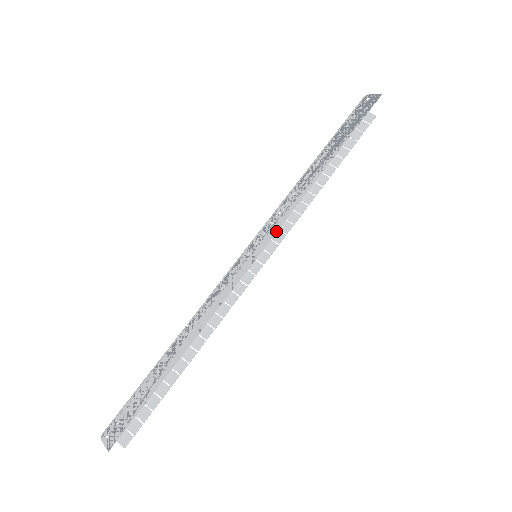
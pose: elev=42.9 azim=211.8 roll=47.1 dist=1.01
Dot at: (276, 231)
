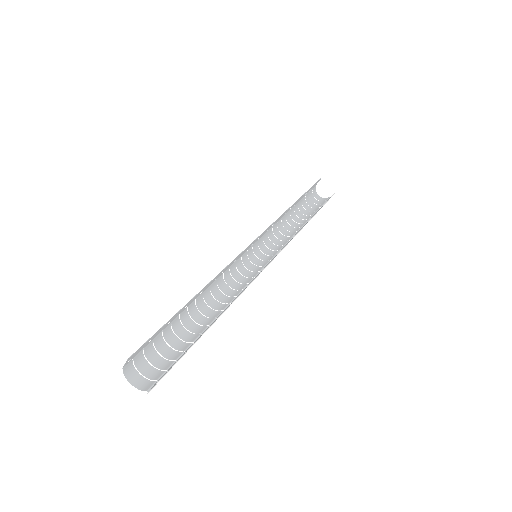
Dot at: (265, 230)
